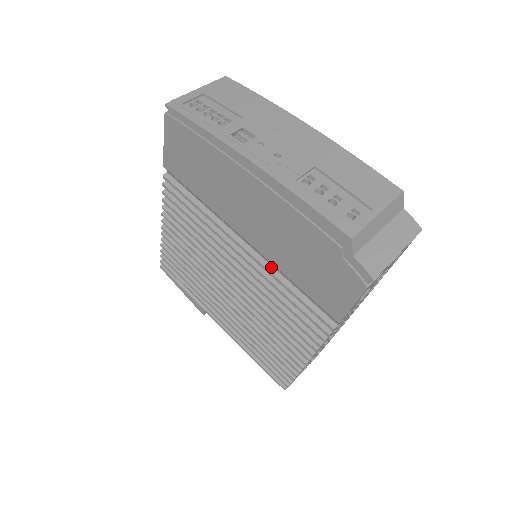
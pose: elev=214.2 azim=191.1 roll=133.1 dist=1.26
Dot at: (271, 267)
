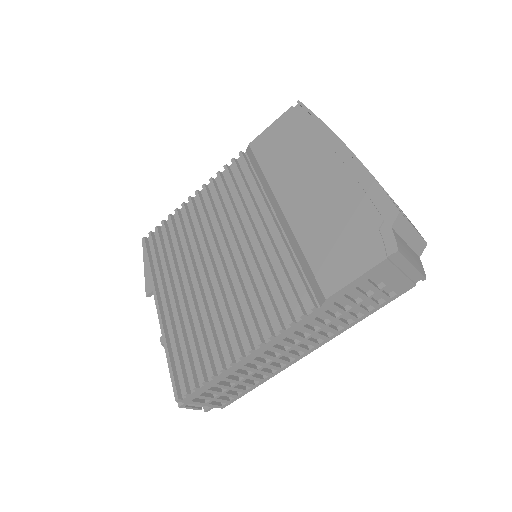
Dot at: (286, 242)
